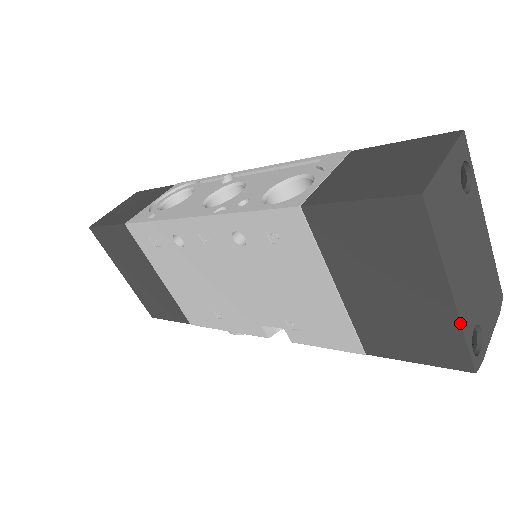
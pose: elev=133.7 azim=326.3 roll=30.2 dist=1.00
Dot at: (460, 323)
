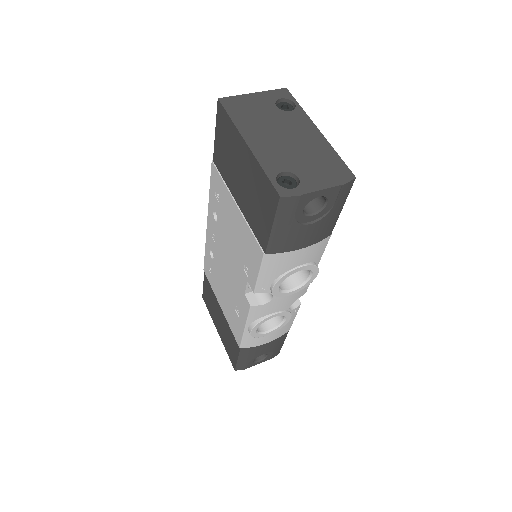
Dot at: (257, 161)
